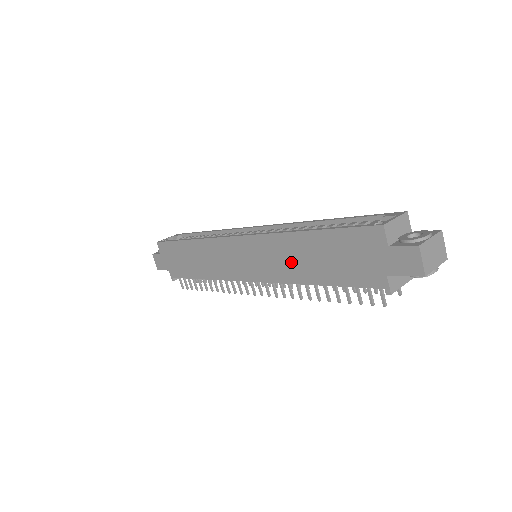
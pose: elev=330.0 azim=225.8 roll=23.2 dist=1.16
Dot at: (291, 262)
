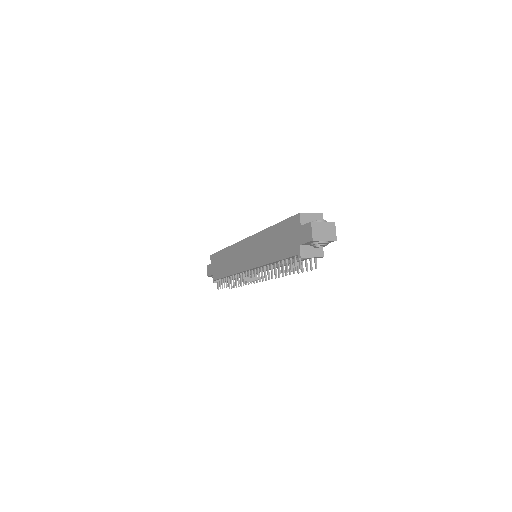
Dot at: (265, 249)
